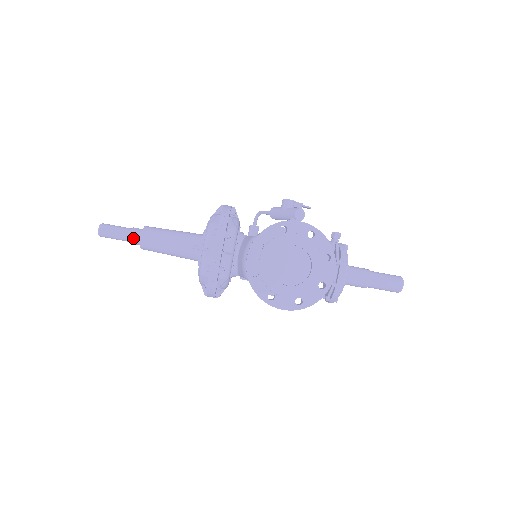
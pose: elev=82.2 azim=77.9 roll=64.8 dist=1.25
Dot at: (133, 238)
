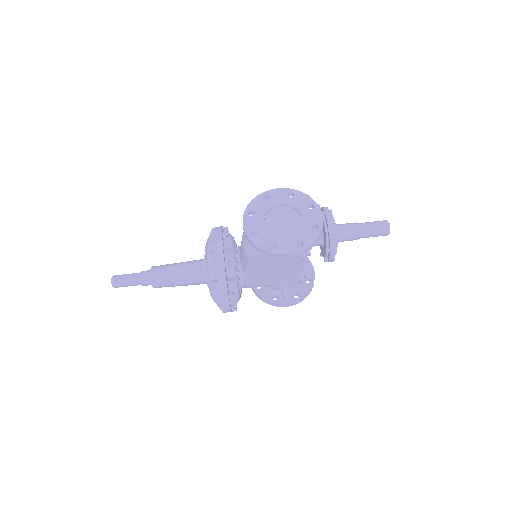
Dot at: (143, 277)
